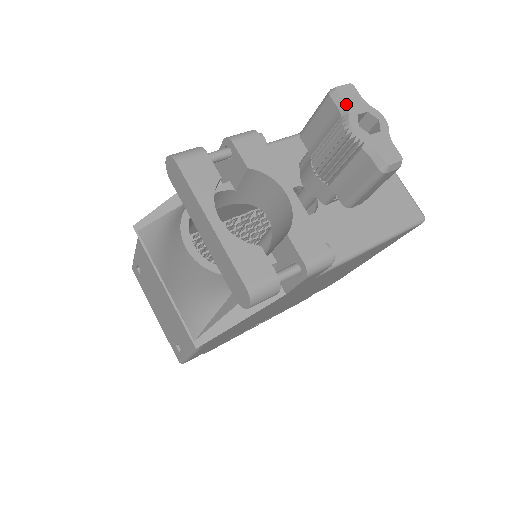
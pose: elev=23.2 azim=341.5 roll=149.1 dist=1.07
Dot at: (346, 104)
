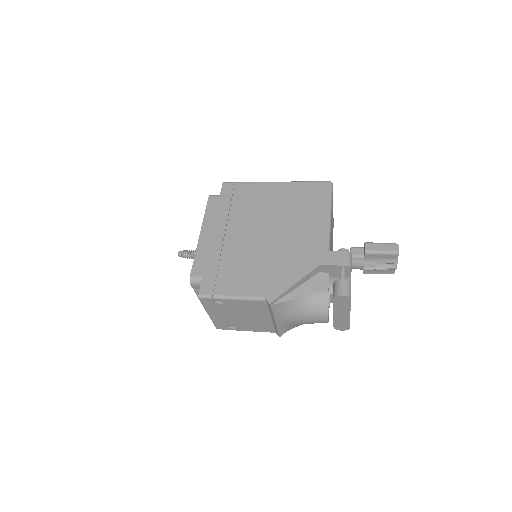
Dot at: occluded
